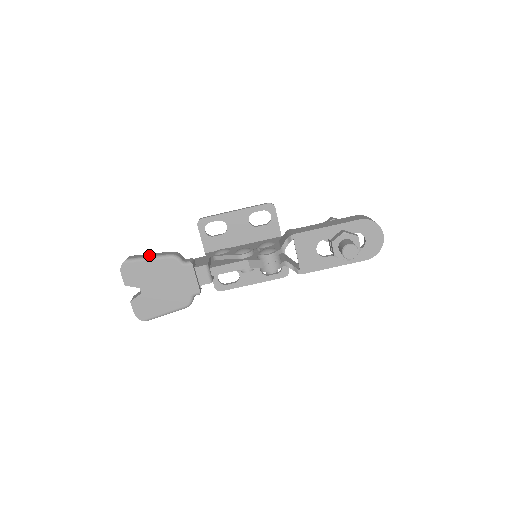
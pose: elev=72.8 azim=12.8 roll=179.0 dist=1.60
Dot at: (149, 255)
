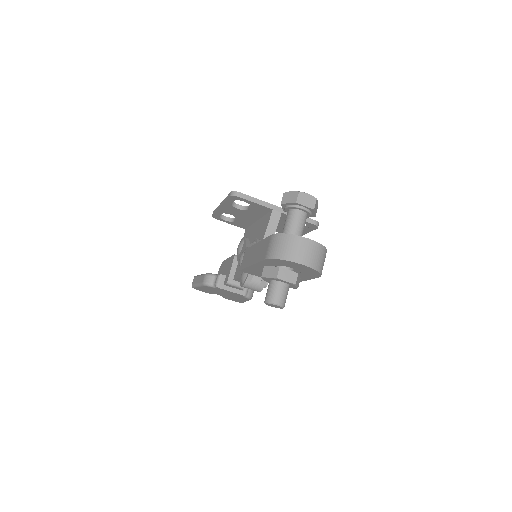
Dot at: (197, 281)
